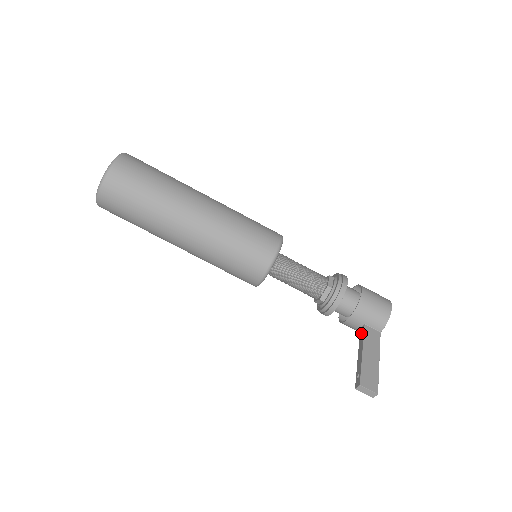
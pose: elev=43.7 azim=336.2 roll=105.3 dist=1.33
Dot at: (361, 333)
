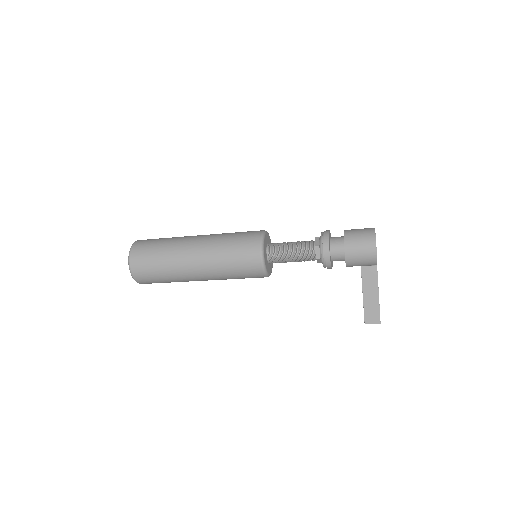
Dot at: (361, 273)
